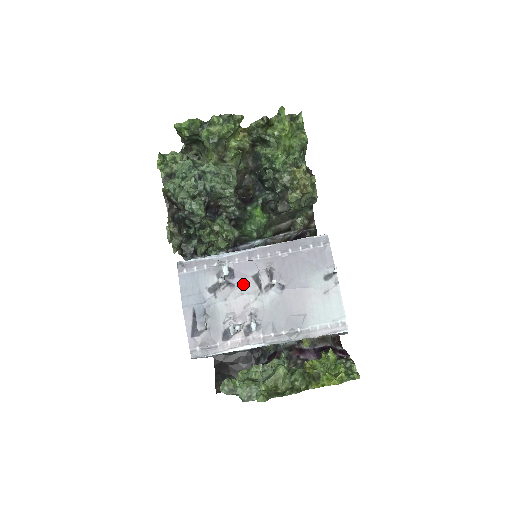
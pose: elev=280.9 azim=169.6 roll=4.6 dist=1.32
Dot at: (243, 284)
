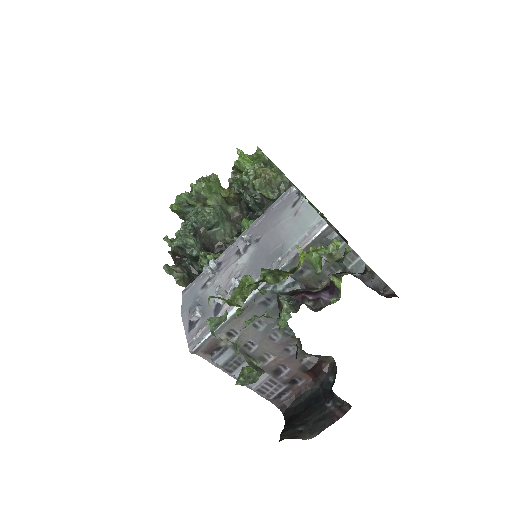
Dot at: (227, 263)
